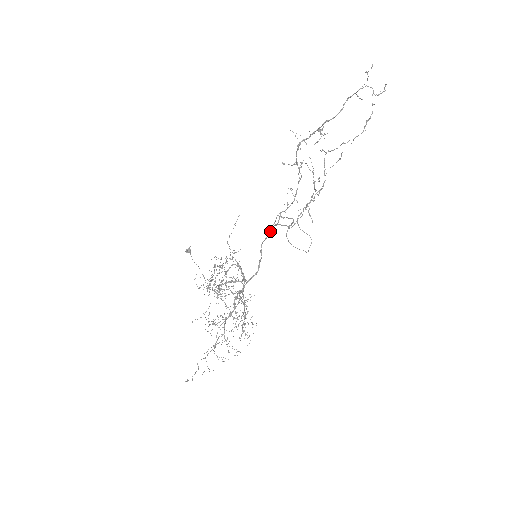
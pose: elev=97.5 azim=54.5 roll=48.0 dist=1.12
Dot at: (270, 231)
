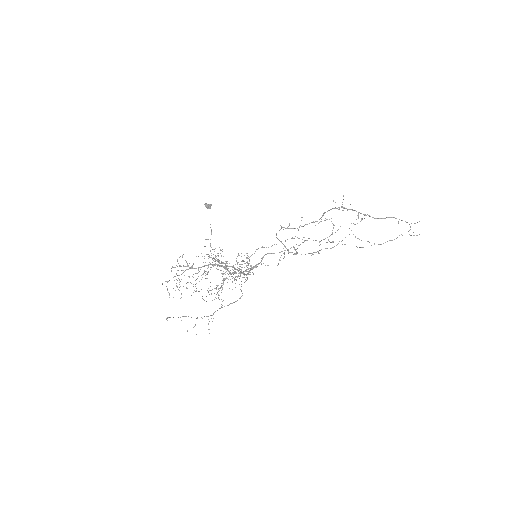
Dot at: occluded
